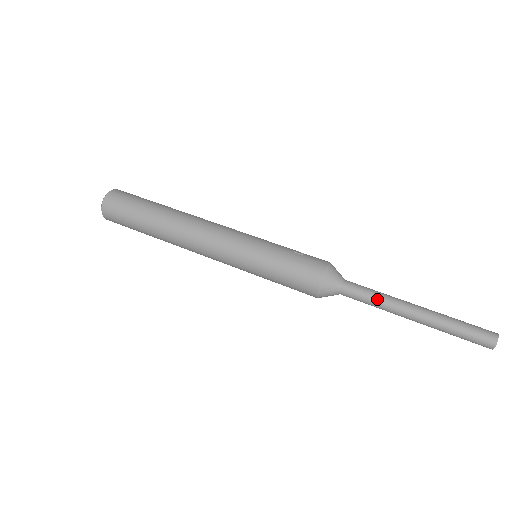
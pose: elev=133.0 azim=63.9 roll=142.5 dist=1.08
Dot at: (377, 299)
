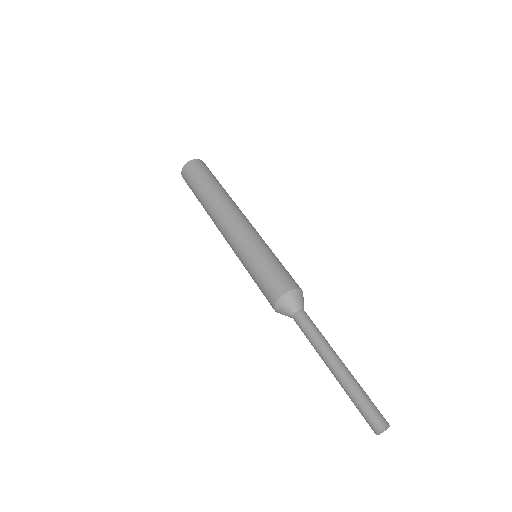
Dot at: (319, 334)
